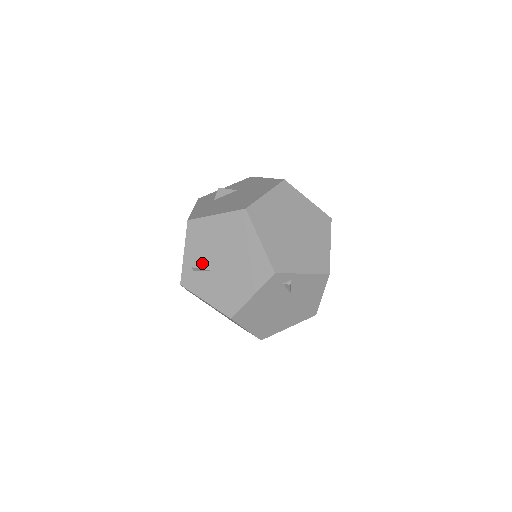
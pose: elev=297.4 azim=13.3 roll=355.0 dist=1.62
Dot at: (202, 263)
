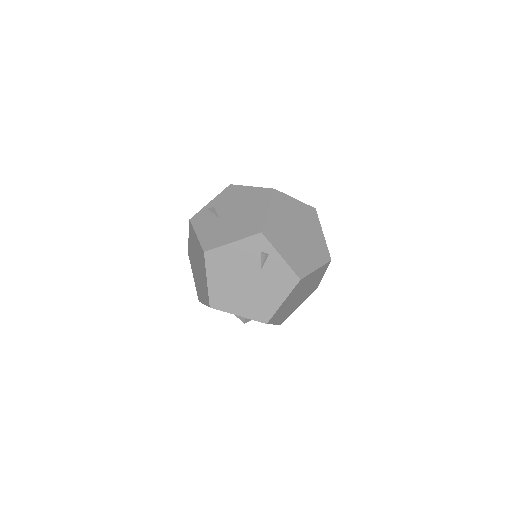
Dot at: (217, 211)
